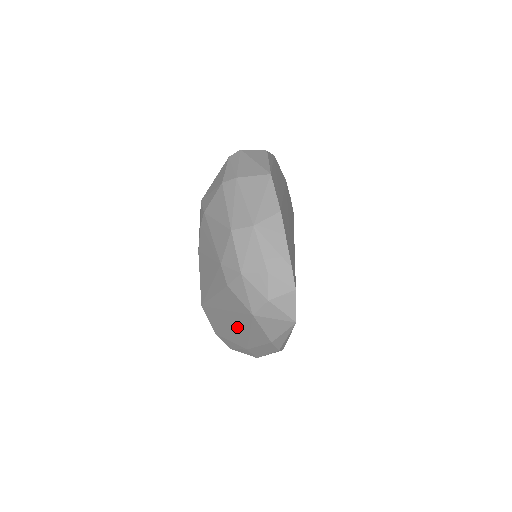
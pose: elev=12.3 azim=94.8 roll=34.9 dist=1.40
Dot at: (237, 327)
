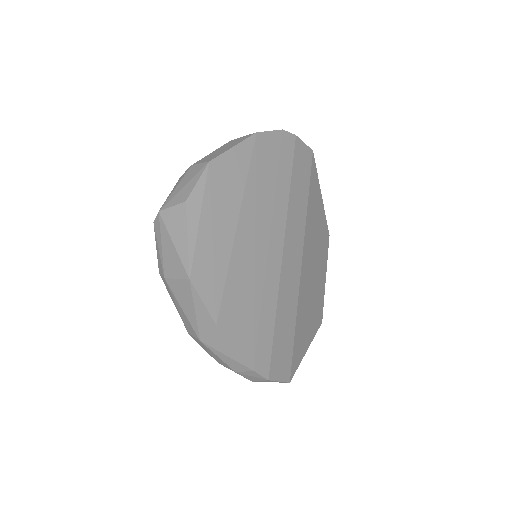
Dot at: occluded
